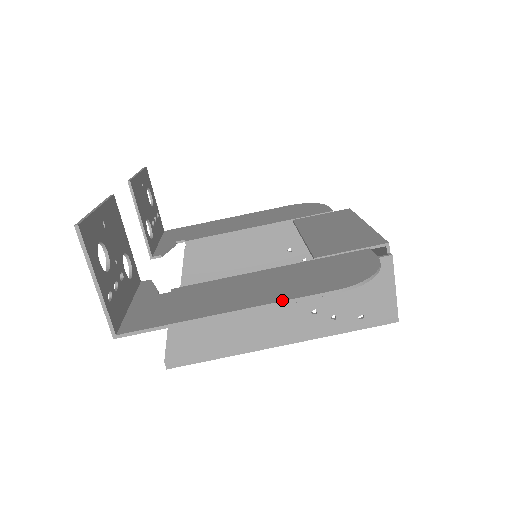
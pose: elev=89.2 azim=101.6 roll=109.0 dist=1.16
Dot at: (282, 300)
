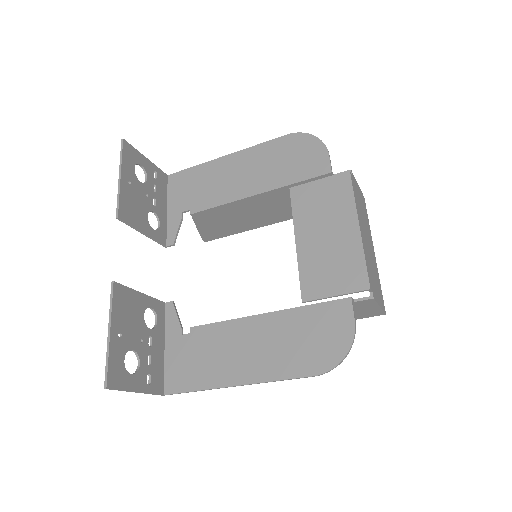
Dot at: (272, 380)
